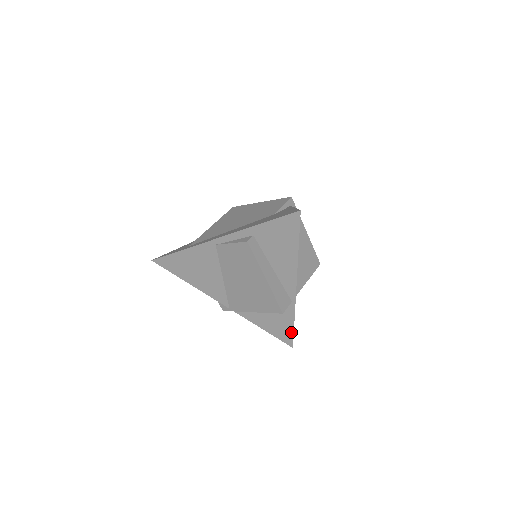
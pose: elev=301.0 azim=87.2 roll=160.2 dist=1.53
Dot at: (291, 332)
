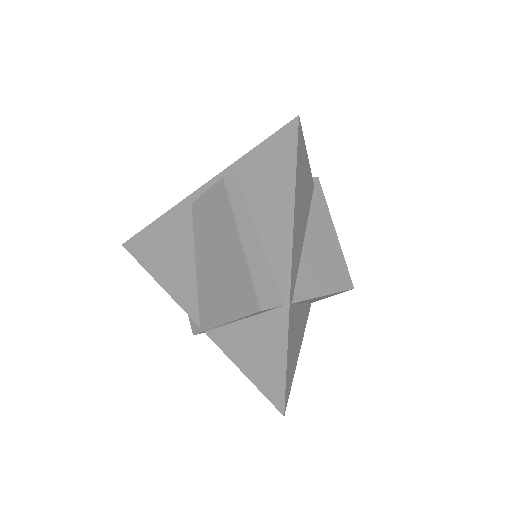
Dot at: (282, 377)
